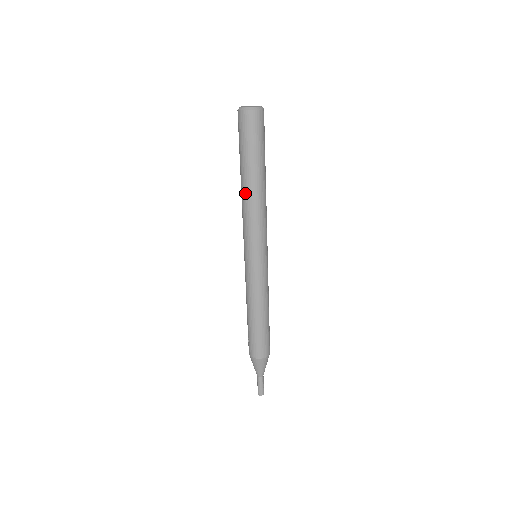
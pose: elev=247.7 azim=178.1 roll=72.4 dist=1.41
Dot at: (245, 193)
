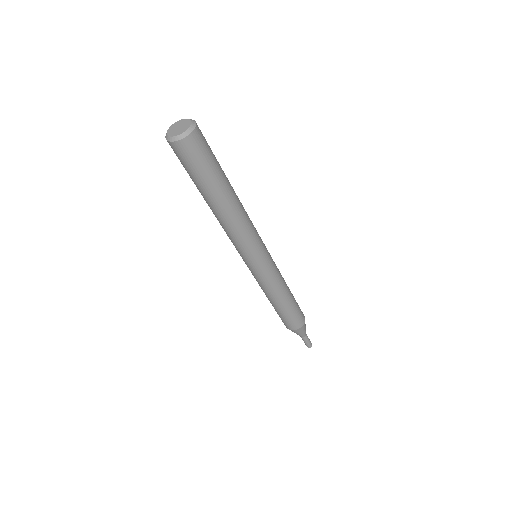
Dot at: occluded
